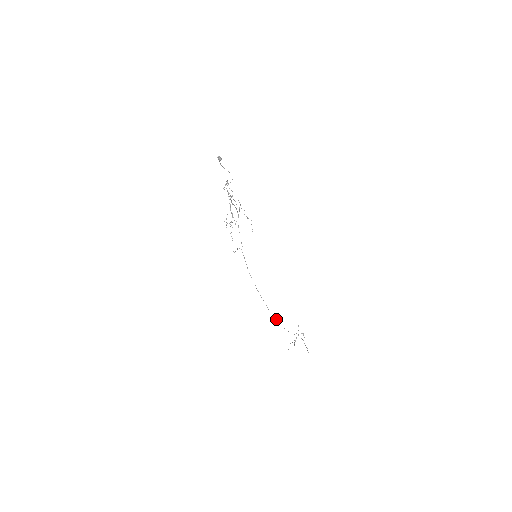
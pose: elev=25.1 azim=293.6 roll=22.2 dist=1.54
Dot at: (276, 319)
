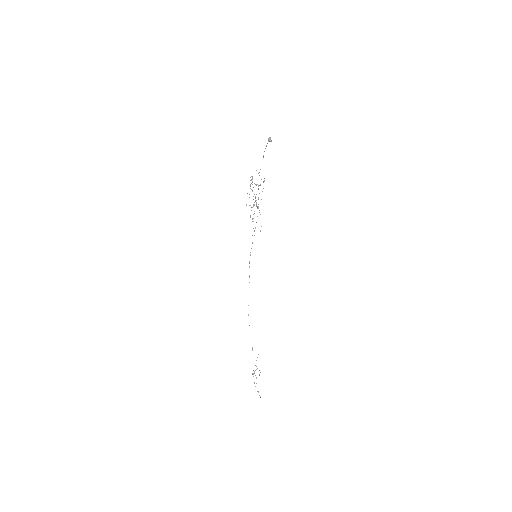
Dot at: occluded
